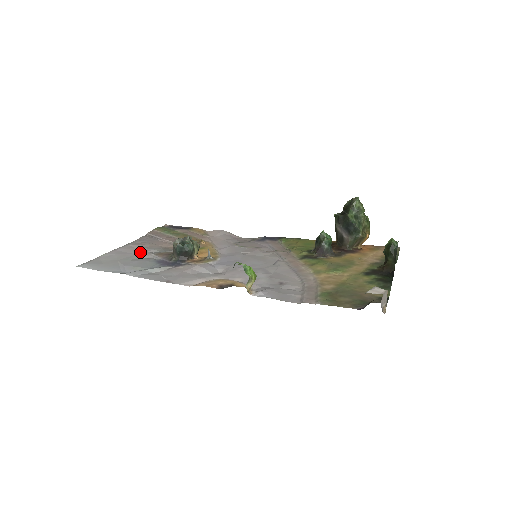
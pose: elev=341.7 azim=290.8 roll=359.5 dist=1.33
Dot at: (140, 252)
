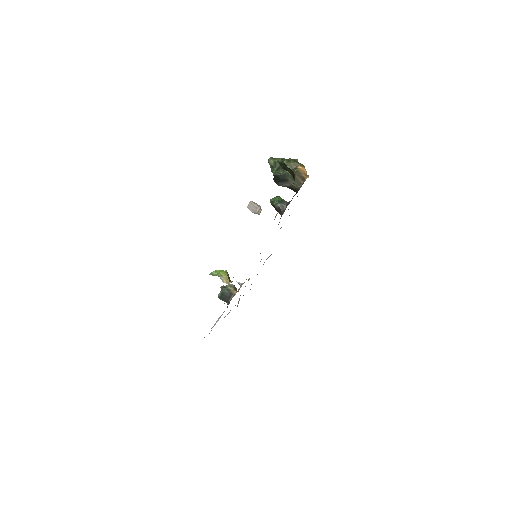
Dot at: occluded
